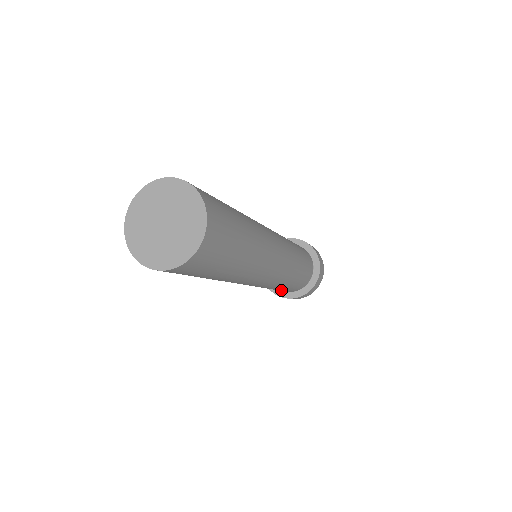
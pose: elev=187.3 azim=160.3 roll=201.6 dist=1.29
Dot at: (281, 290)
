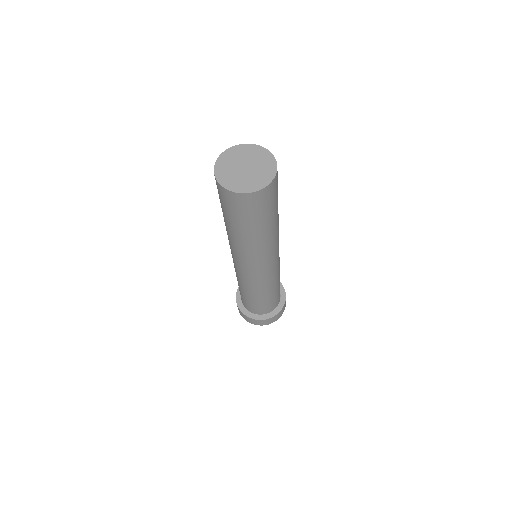
Dot at: (248, 302)
